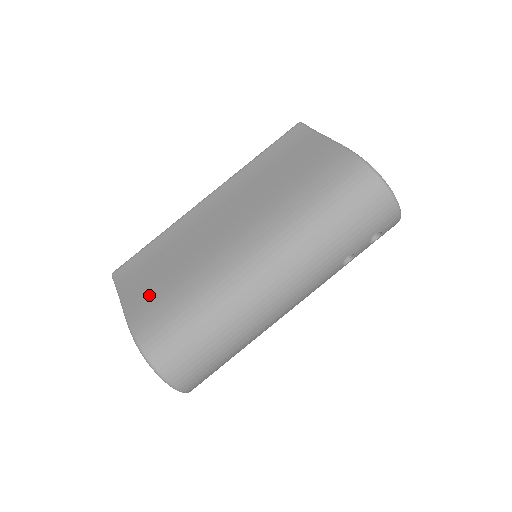
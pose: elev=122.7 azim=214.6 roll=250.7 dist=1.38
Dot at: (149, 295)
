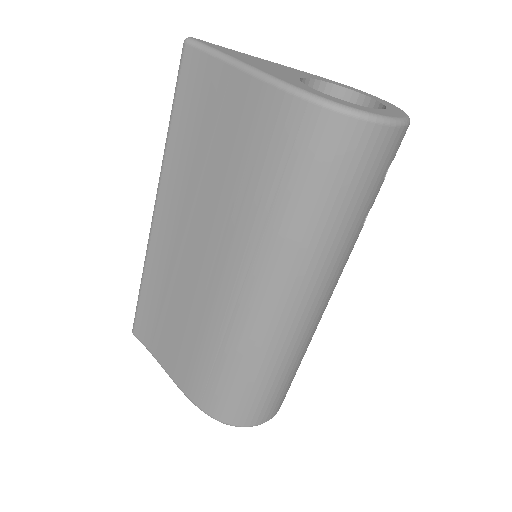
Dot at: (183, 362)
